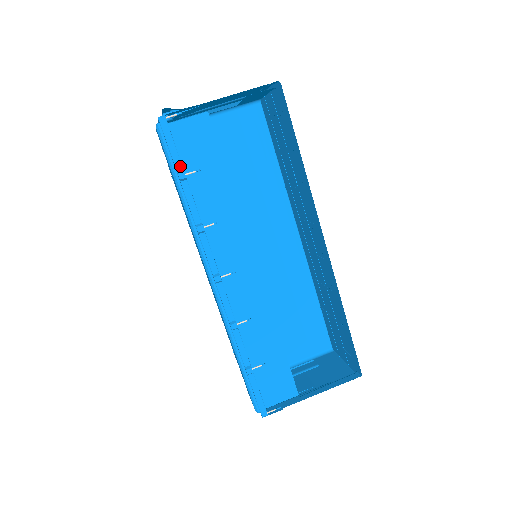
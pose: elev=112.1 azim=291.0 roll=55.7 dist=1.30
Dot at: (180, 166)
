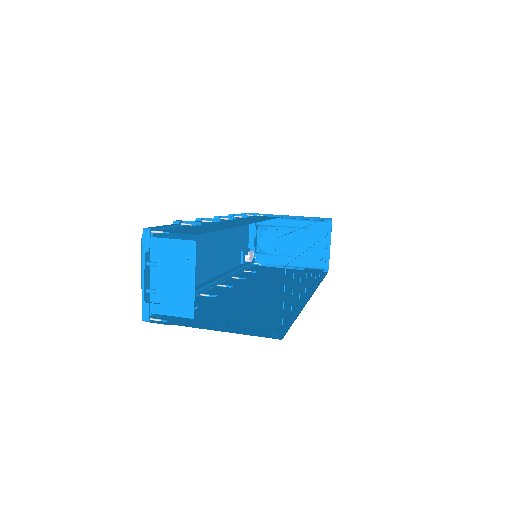
Dot at: occluded
